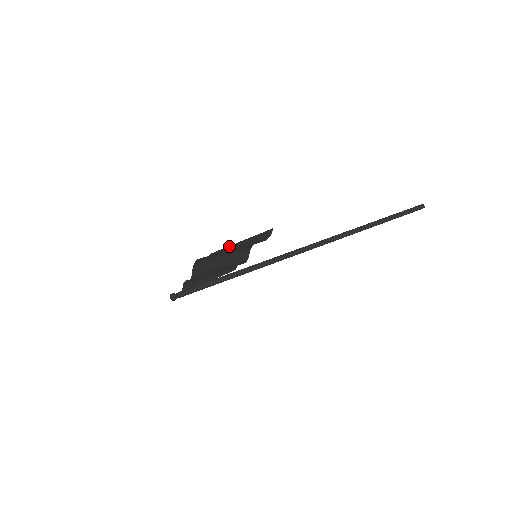
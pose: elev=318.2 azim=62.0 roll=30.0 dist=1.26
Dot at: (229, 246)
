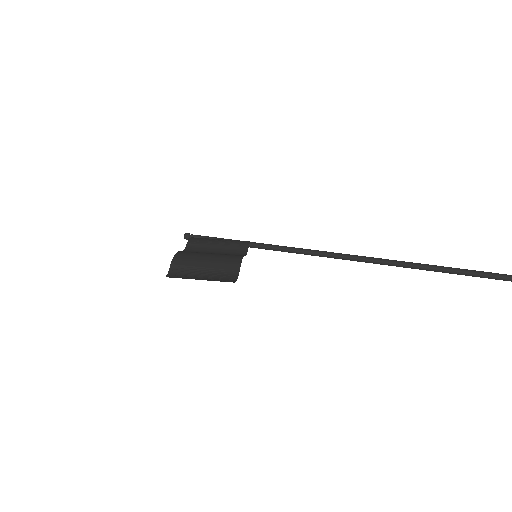
Dot at: (185, 278)
